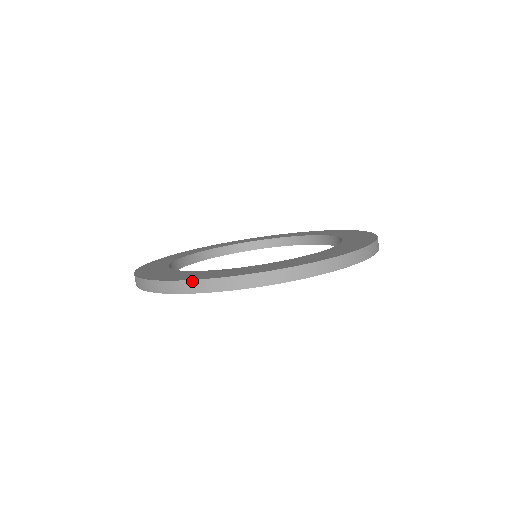
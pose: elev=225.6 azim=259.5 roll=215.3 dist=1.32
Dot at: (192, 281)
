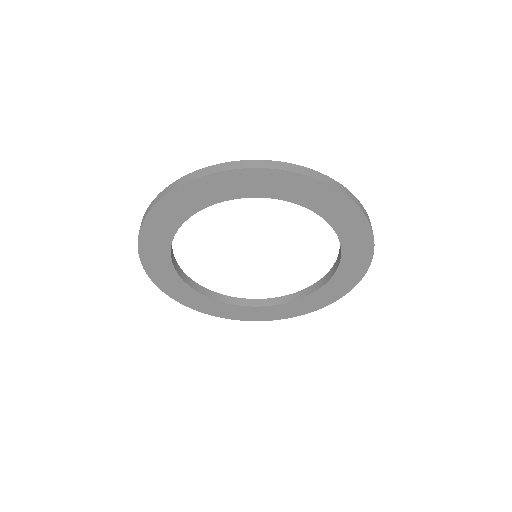
Dot at: (213, 166)
